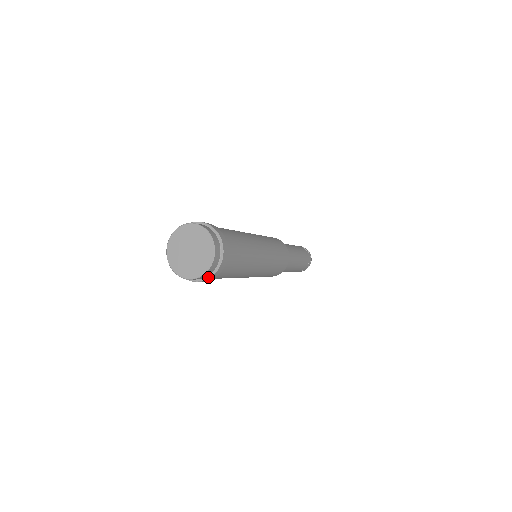
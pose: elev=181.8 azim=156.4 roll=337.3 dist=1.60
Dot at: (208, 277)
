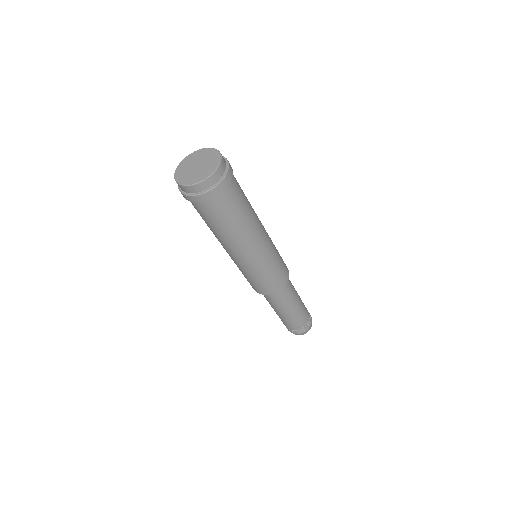
Dot at: (205, 191)
